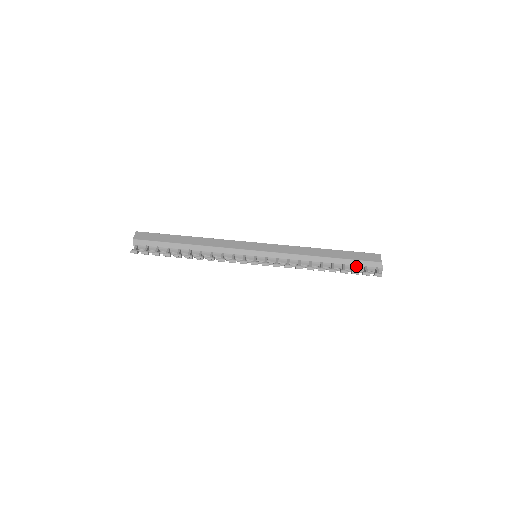
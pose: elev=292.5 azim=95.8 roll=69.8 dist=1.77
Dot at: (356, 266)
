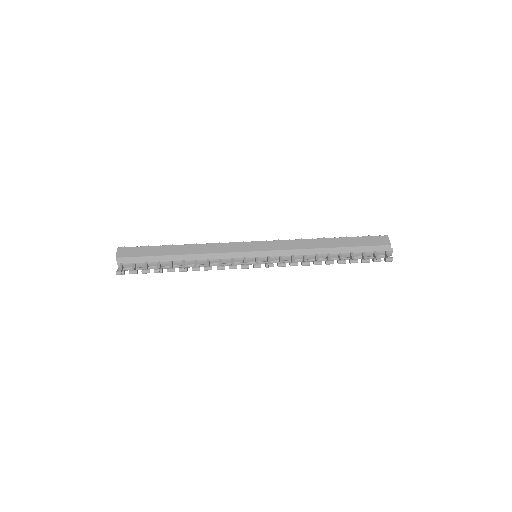
Dot at: (365, 253)
